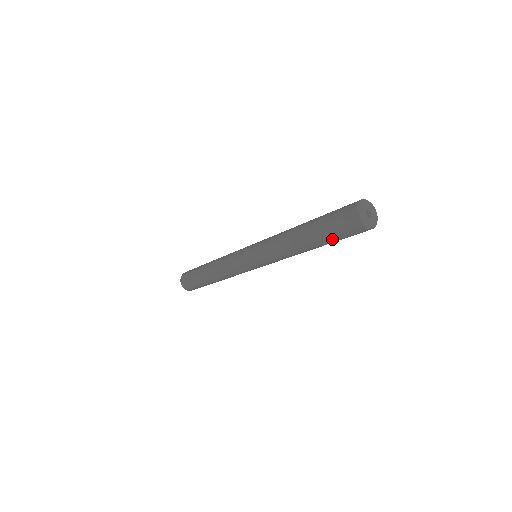
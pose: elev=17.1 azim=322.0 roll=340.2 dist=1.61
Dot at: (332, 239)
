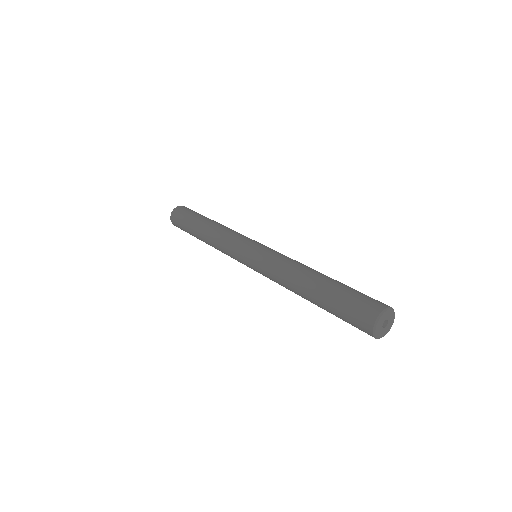
Dot at: (336, 315)
